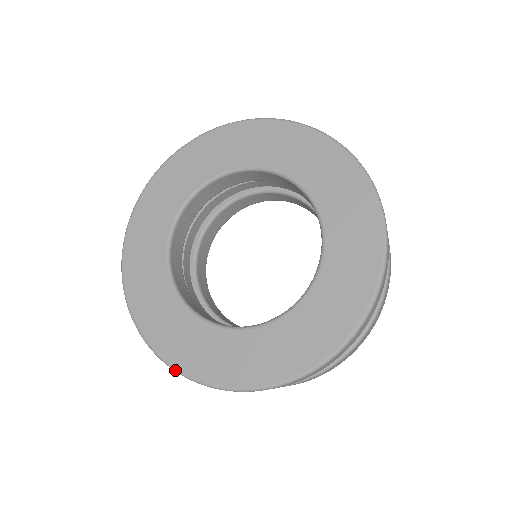
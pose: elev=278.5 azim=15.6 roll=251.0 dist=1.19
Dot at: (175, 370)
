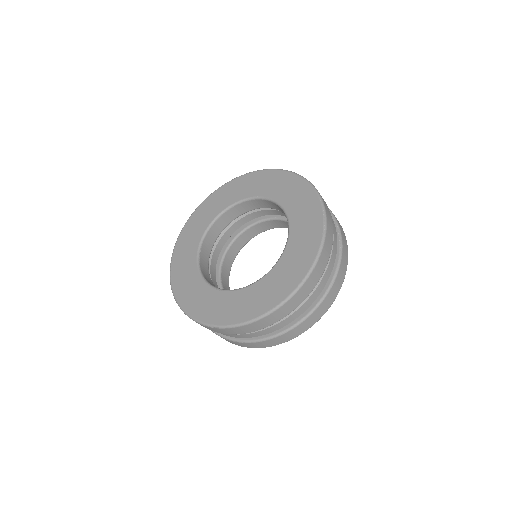
Dot at: (172, 289)
